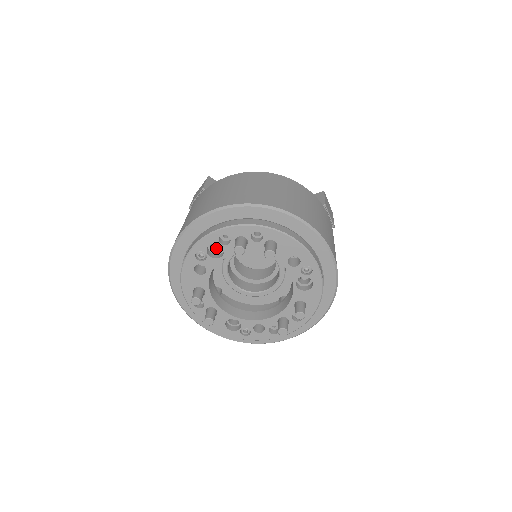
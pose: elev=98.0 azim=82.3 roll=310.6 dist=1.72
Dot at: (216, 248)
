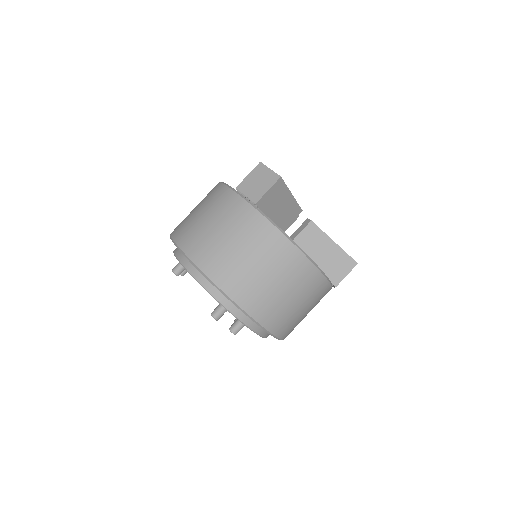
Dot at: occluded
